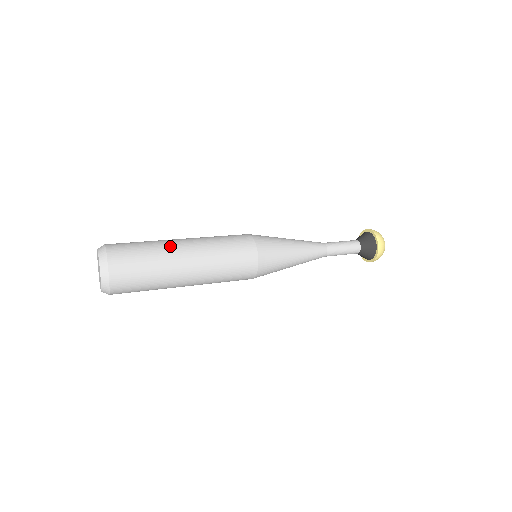
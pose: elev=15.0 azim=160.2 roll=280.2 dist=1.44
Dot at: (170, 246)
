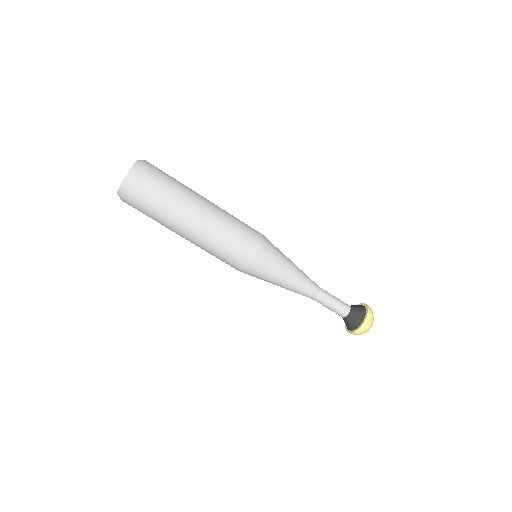
Dot at: (195, 192)
